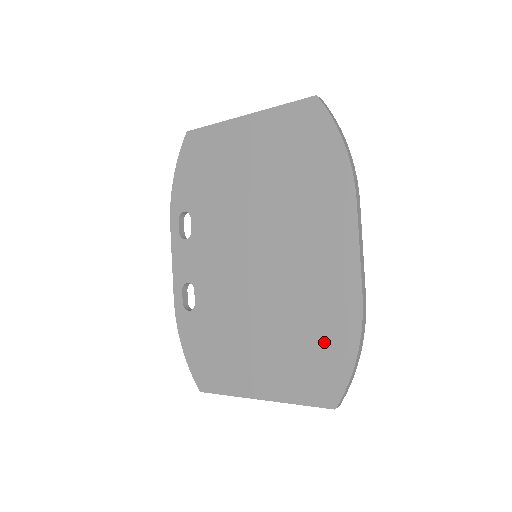
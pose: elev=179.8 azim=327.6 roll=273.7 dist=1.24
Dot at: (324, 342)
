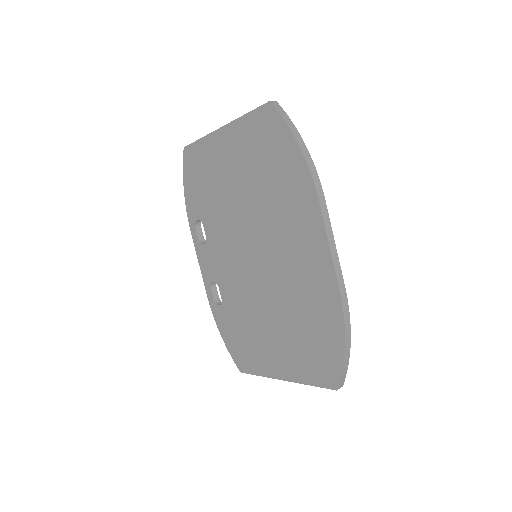
Dot at: (318, 332)
